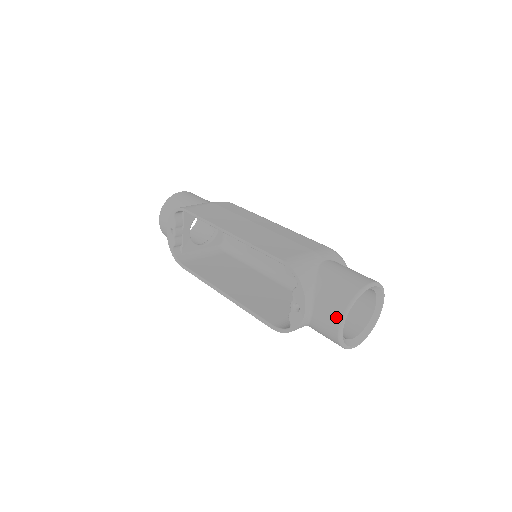
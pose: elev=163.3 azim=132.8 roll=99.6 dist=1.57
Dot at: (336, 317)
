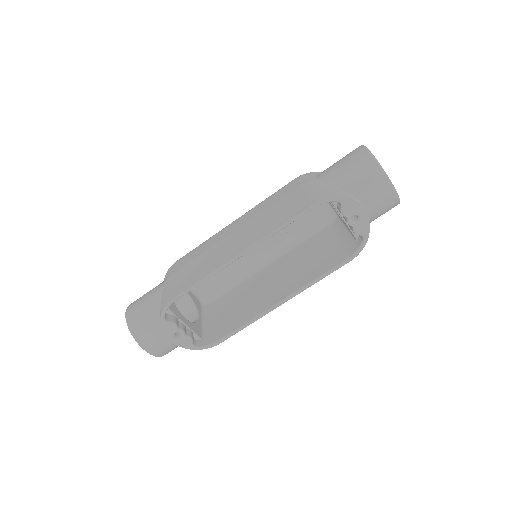
Dot at: (385, 186)
